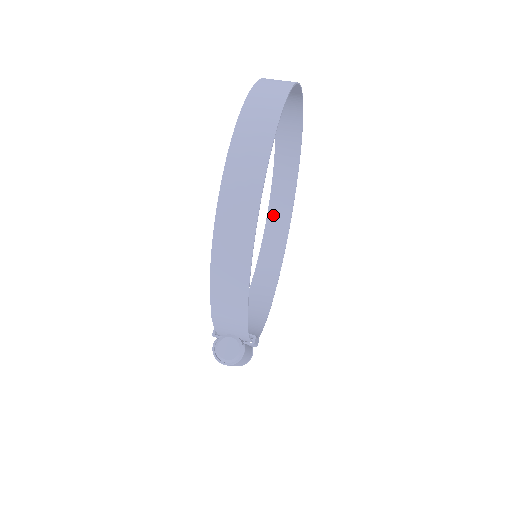
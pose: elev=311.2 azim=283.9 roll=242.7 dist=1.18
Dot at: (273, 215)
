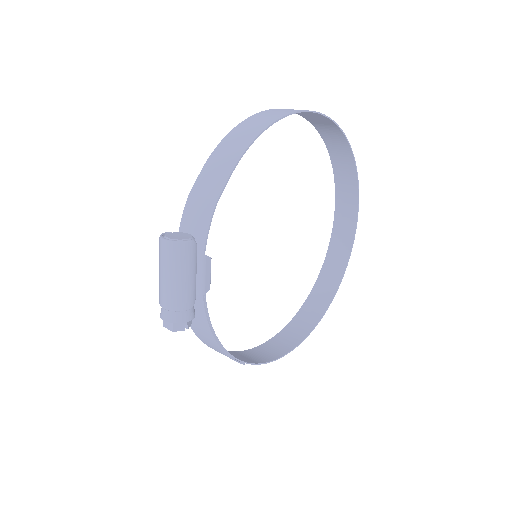
Dot at: (290, 329)
